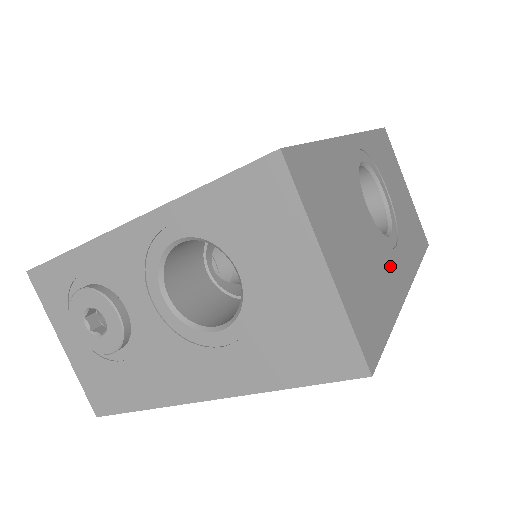
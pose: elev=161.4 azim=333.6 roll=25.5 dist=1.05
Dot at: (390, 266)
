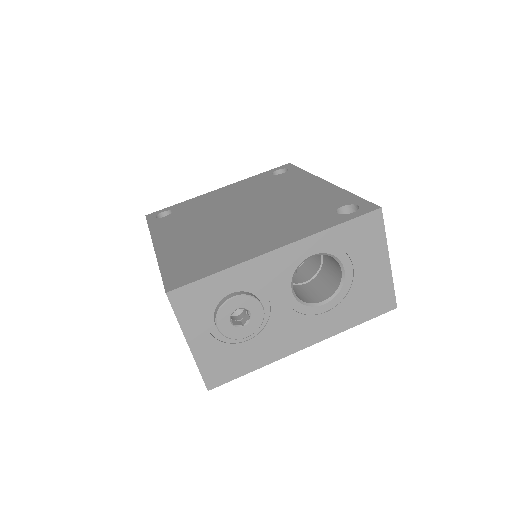
Dot at: occluded
